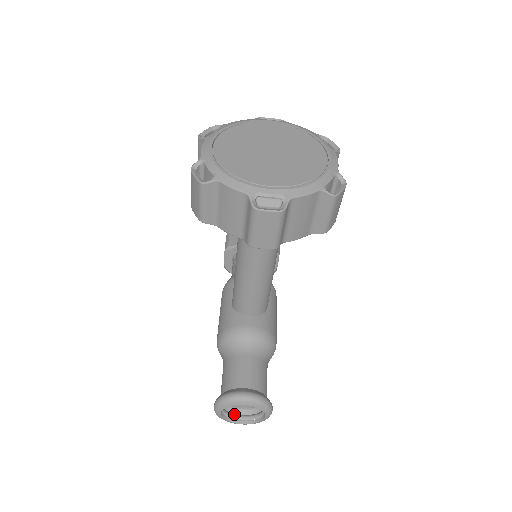
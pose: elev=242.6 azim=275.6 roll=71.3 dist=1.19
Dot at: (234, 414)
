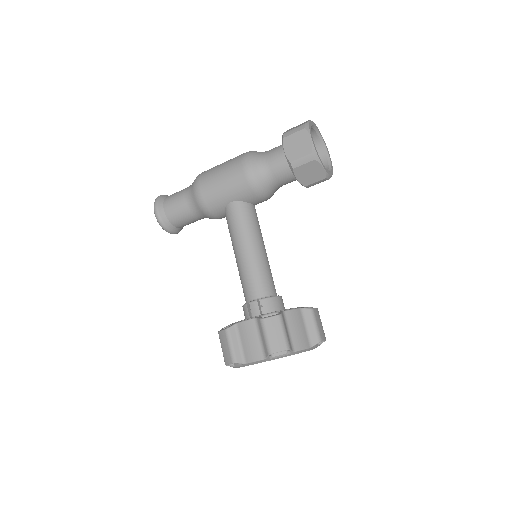
Dot at: occluded
